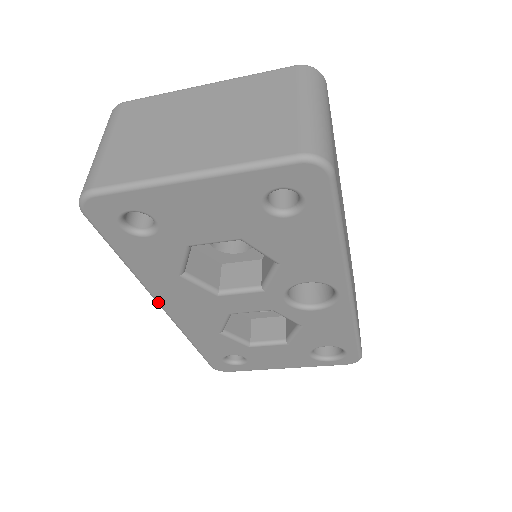
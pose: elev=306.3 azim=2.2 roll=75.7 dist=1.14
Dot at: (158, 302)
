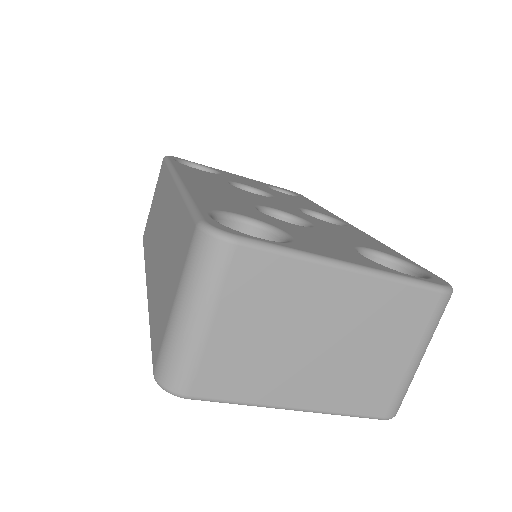
Dot at: occluded
